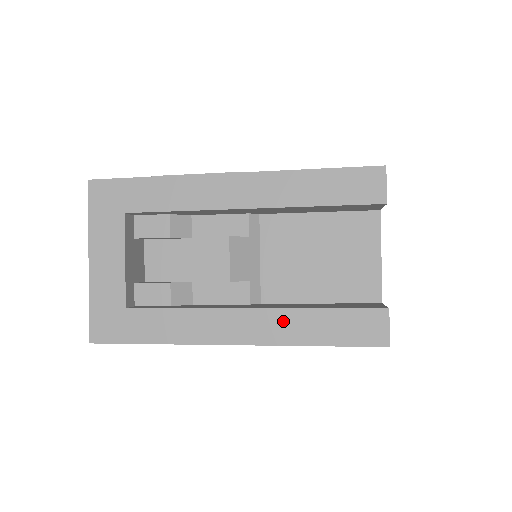
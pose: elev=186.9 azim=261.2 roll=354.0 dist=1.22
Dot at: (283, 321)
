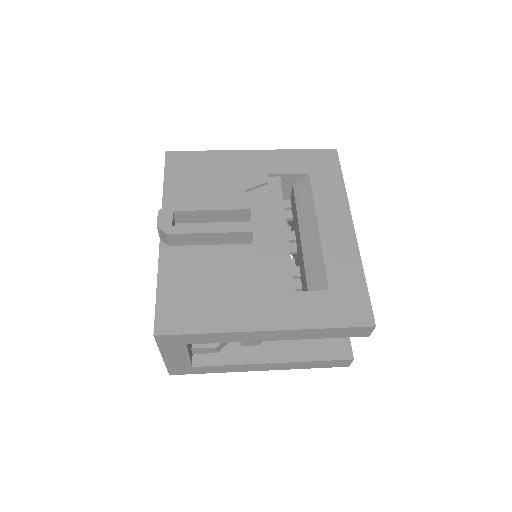
Dot at: (292, 365)
